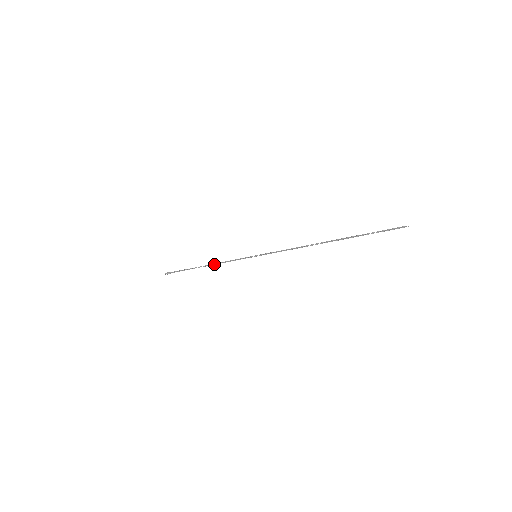
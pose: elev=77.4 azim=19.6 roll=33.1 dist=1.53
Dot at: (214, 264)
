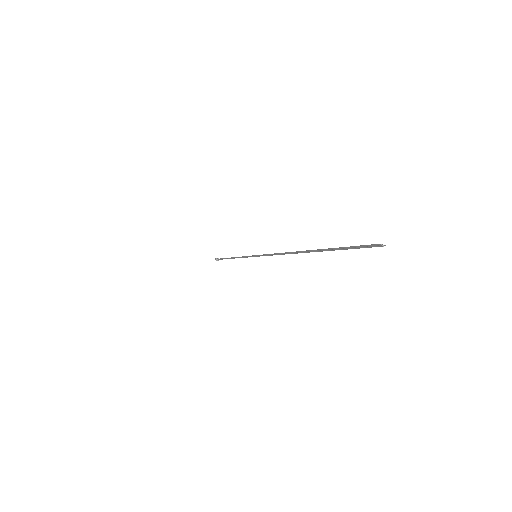
Dot at: occluded
